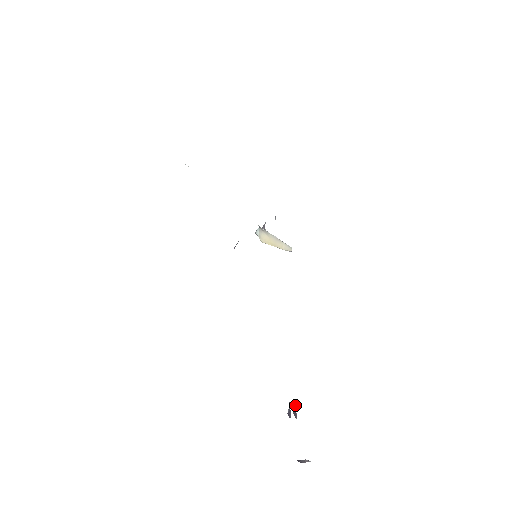
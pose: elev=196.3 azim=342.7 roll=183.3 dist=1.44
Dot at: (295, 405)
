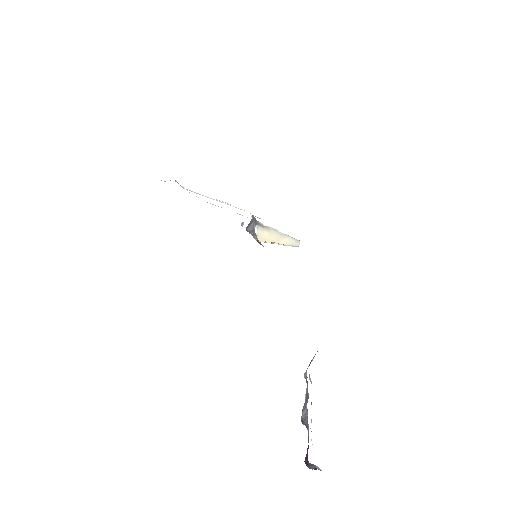
Dot at: (306, 410)
